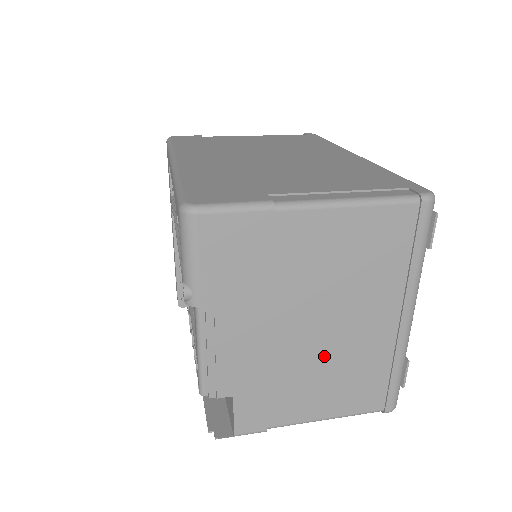
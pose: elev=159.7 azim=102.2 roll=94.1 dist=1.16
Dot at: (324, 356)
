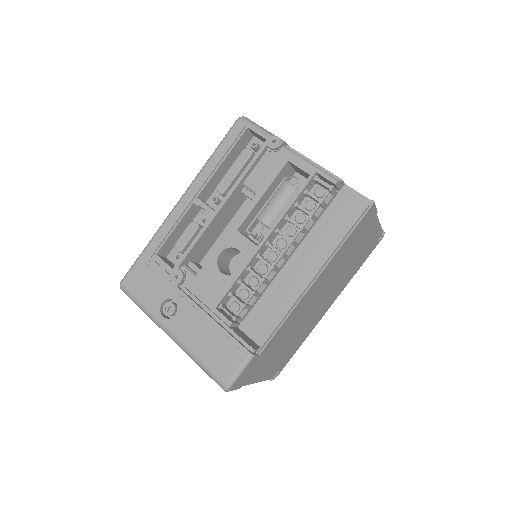
Dot at: occluded
